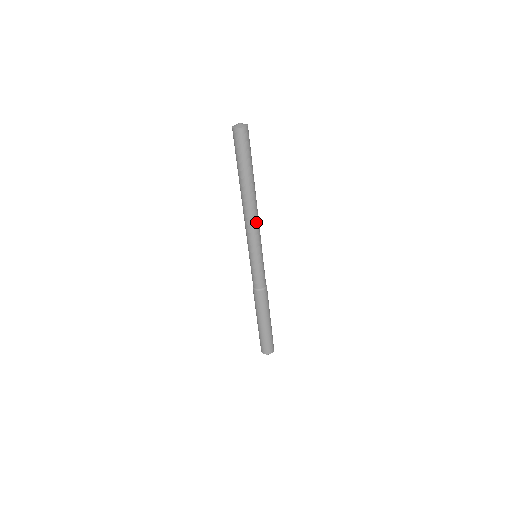
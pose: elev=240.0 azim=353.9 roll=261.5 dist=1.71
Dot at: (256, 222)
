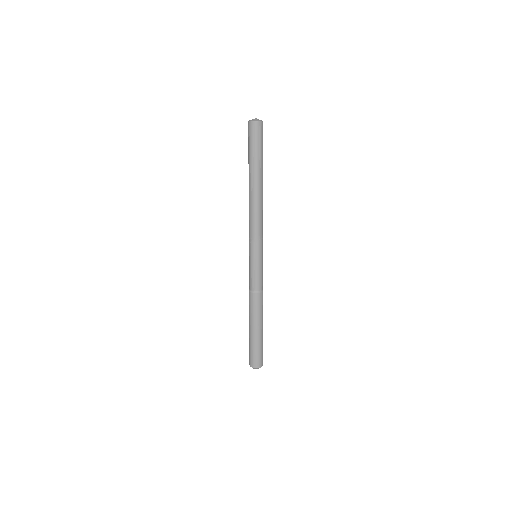
Dot at: (259, 219)
